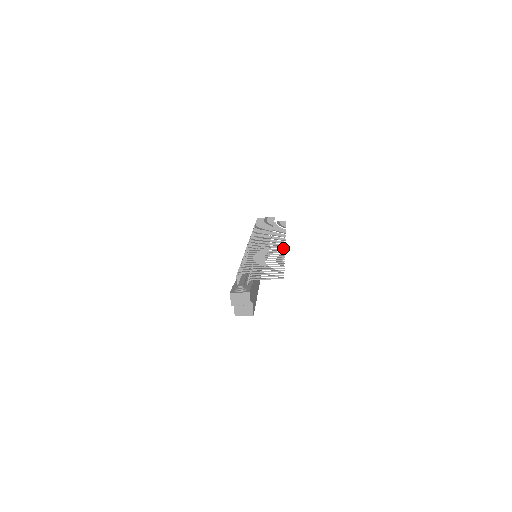
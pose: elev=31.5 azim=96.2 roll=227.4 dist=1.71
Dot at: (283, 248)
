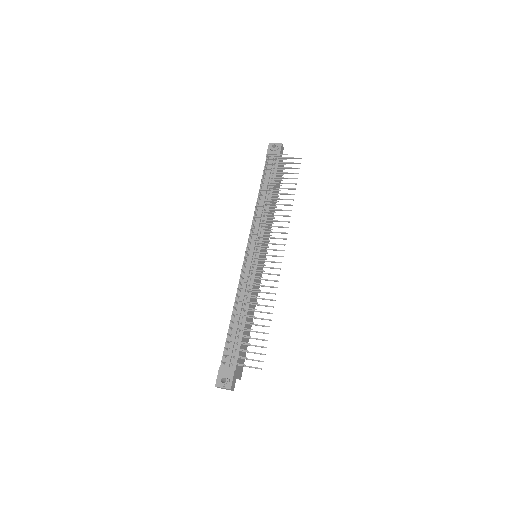
Dot at: (278, 275)
